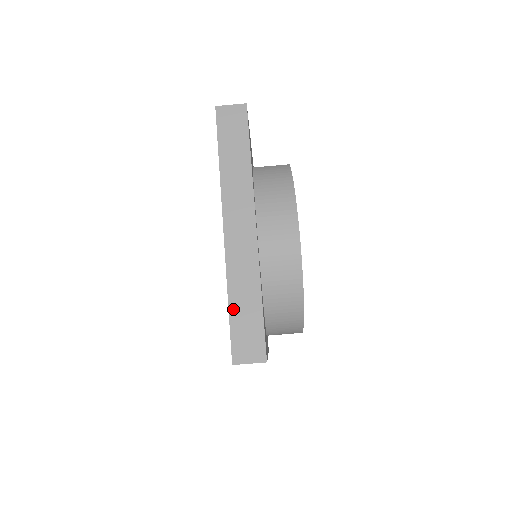
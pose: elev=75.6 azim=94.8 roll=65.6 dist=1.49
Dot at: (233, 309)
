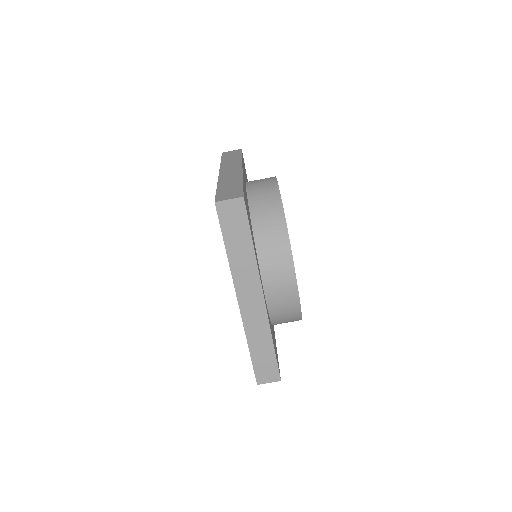
Dot at: (220, 188)
